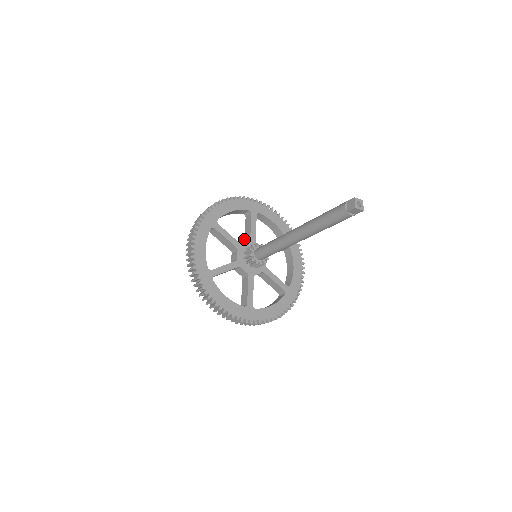
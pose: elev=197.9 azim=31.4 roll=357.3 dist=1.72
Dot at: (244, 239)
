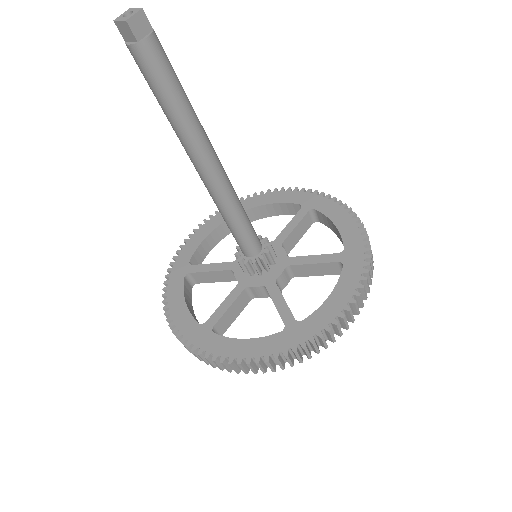
Dot at: occluded
